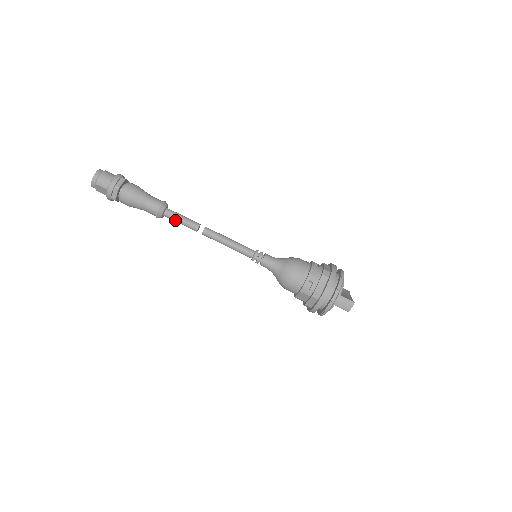
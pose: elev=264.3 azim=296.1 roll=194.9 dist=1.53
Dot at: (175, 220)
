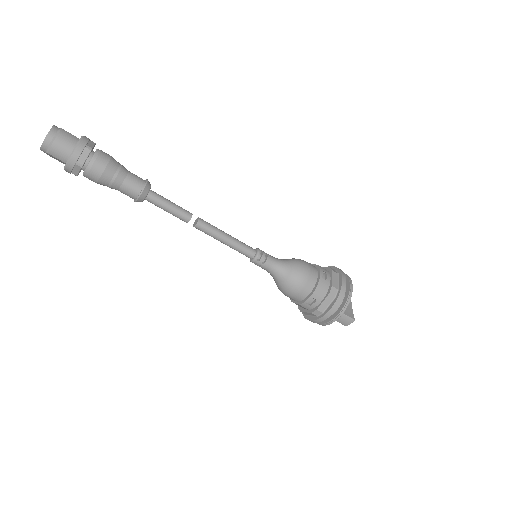
Dot at: (160, 207)
